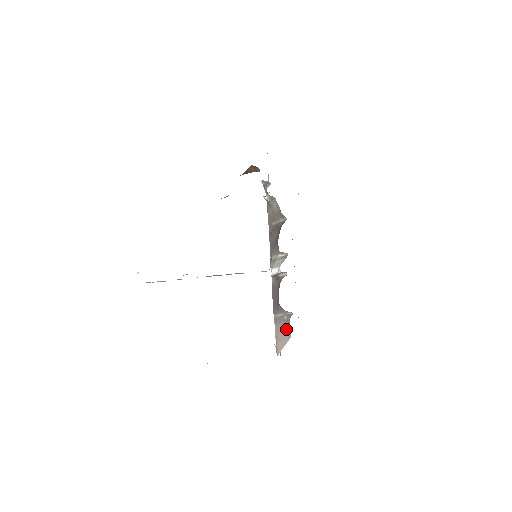
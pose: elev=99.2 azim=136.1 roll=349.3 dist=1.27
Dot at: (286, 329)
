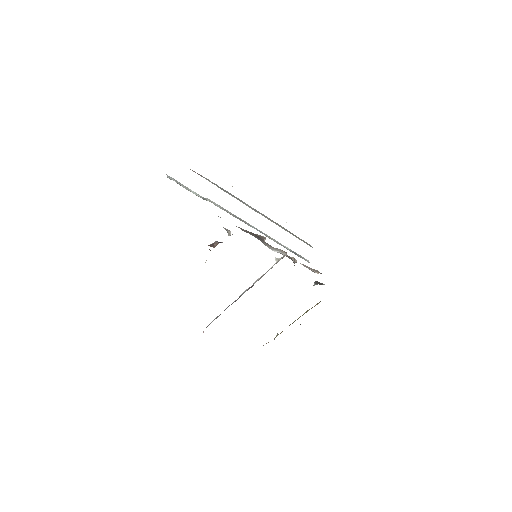
Dot at: (315, 270)
